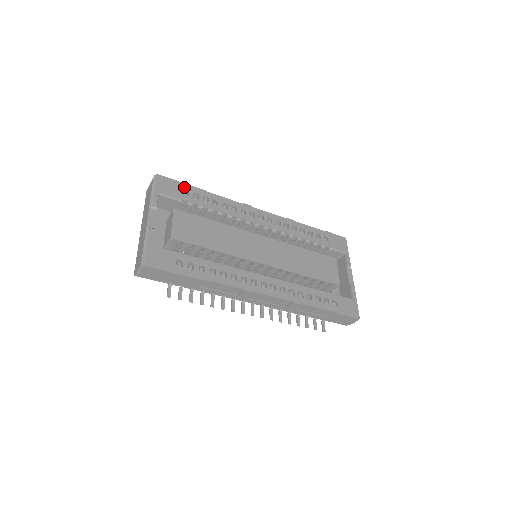
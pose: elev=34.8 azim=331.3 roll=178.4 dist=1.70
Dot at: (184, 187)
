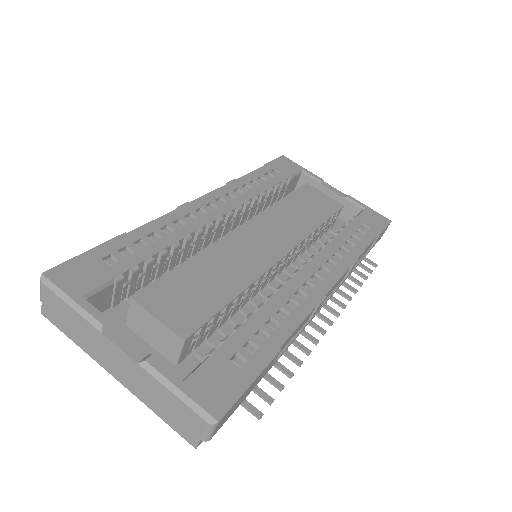
Dot at: (98, 255)
